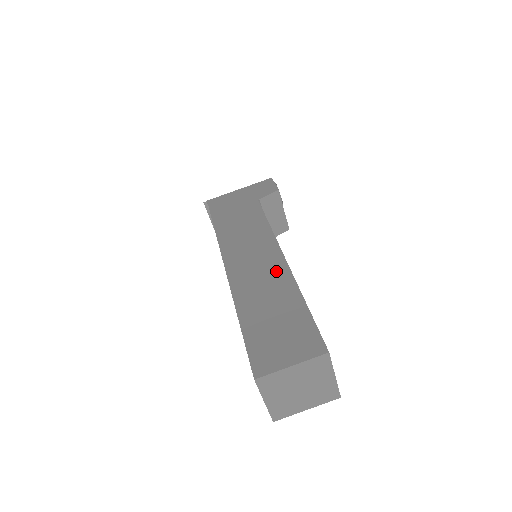
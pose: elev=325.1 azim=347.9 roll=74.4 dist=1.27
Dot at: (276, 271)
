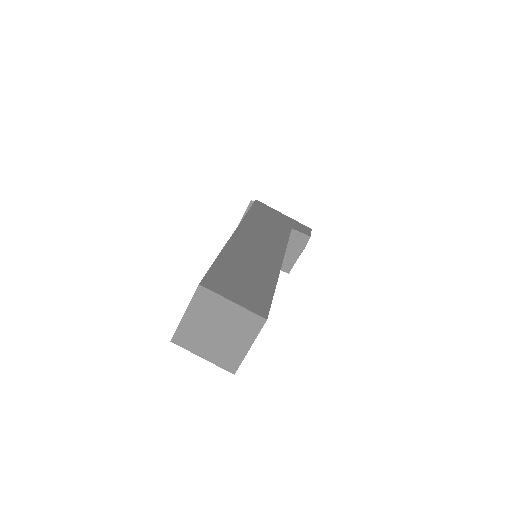
Dot at: (270, 261)
